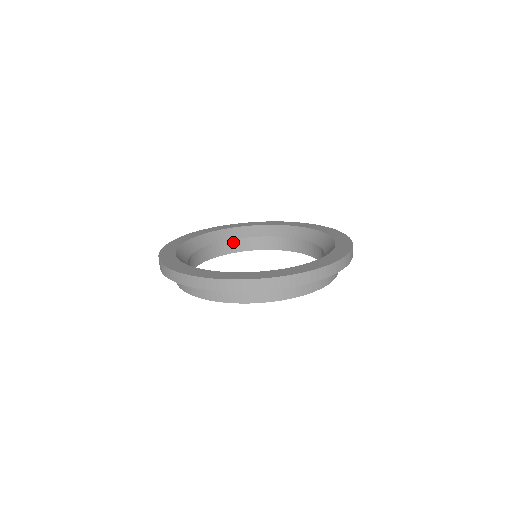
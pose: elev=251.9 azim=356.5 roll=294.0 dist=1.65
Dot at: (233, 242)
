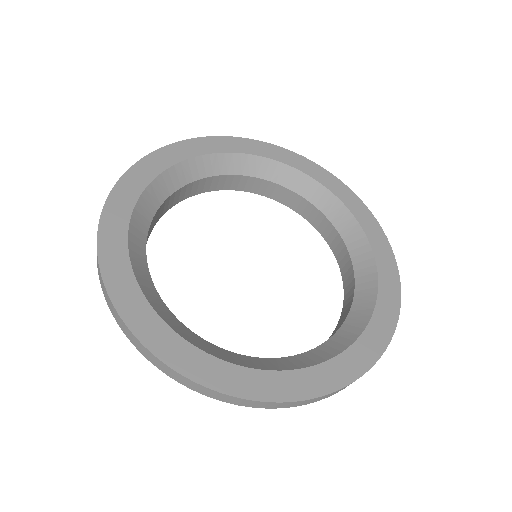
Dot at: (201, 182)
